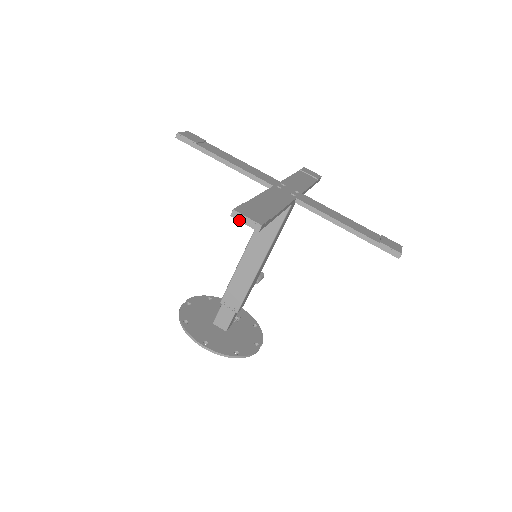
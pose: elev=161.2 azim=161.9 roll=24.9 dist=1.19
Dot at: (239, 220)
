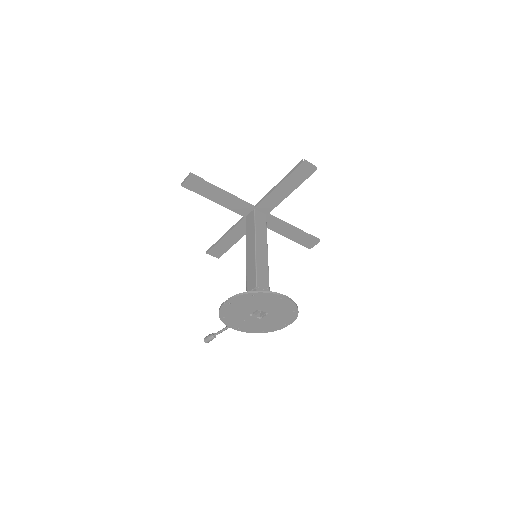
Dot at: (308, 163)
